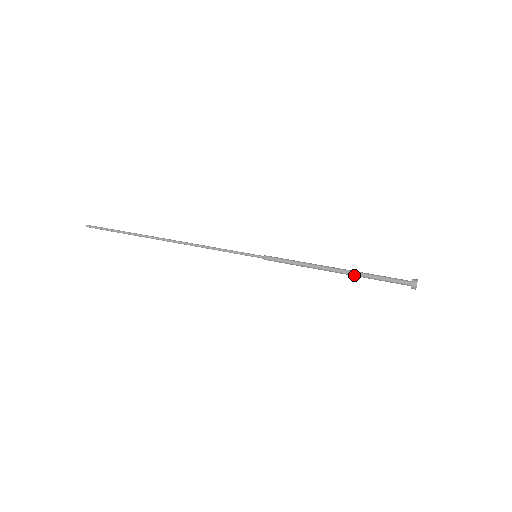
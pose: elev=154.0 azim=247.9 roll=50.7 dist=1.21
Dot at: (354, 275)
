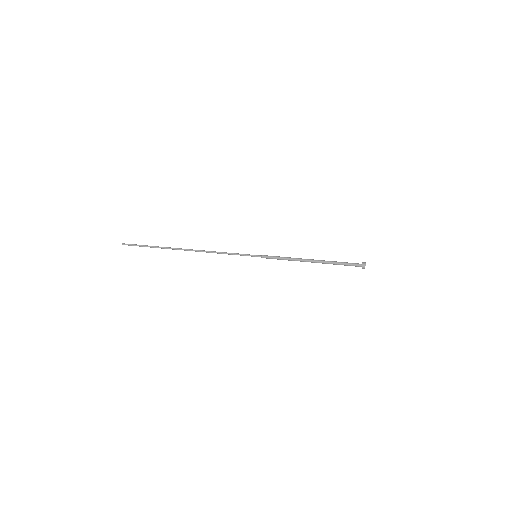
Dot at: (325, 263)
